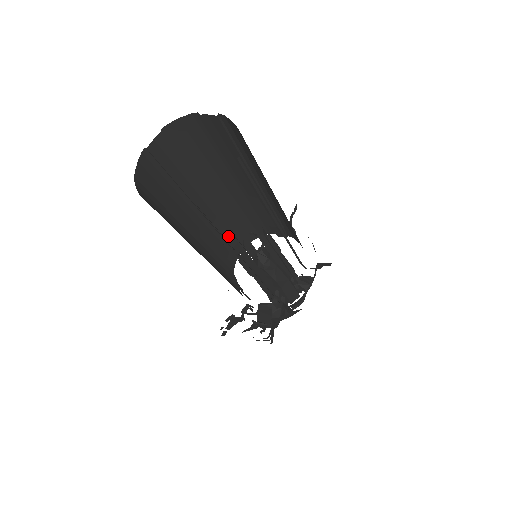
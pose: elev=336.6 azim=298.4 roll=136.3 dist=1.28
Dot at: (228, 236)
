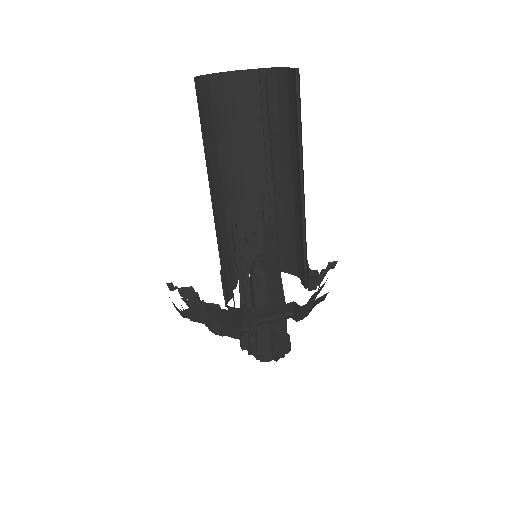
Dot at: occluded
